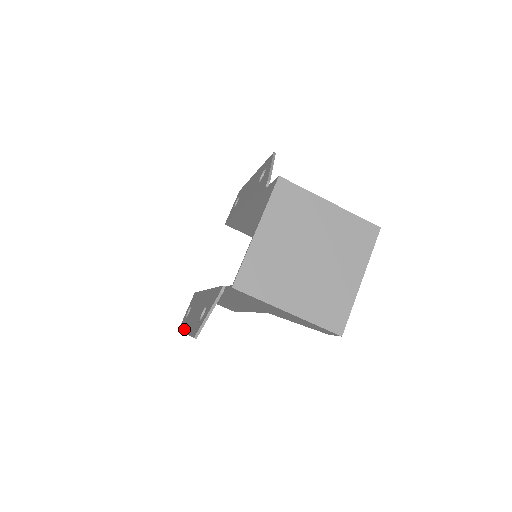
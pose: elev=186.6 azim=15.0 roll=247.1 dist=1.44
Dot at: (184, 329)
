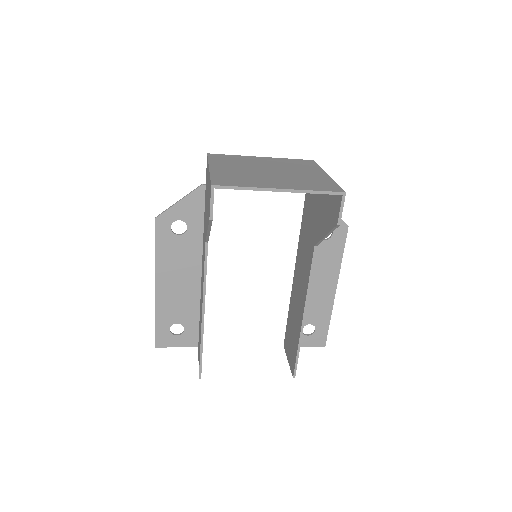
Dot at: (159, 301)
